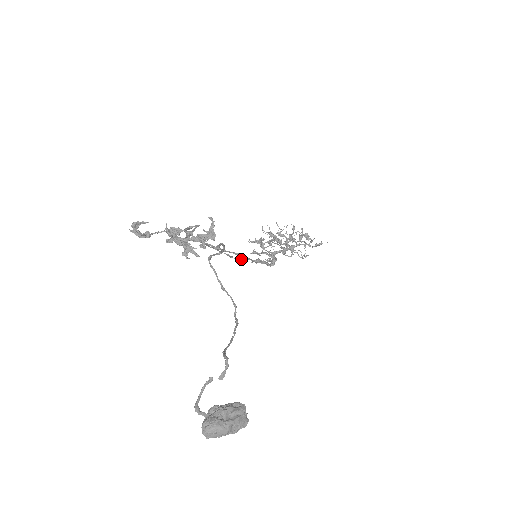
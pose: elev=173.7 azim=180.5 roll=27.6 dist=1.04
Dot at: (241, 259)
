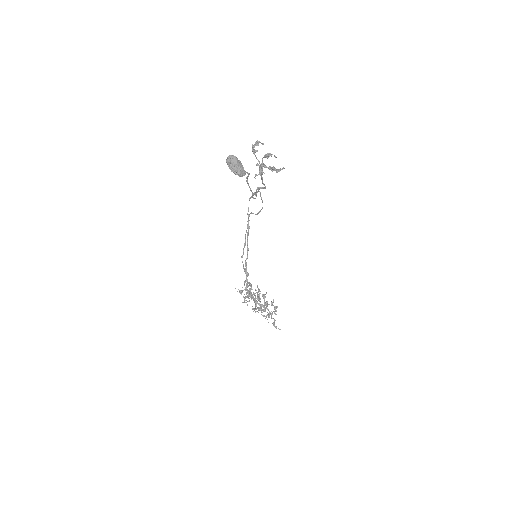
Dot at: occluded
